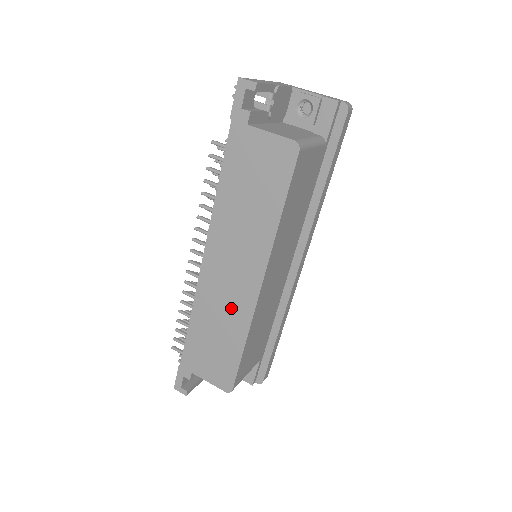
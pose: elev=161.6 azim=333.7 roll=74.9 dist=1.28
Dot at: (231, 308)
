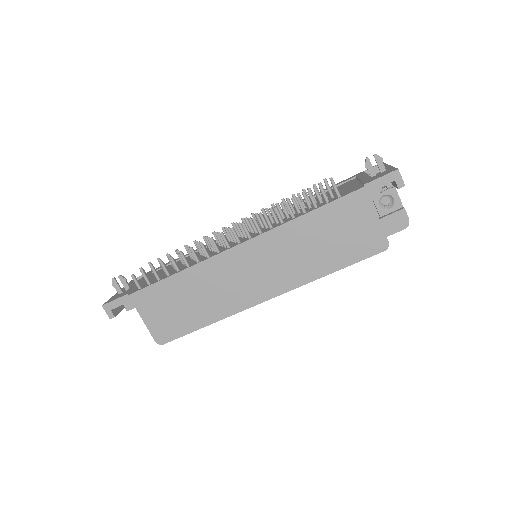
Dot at: (226, 294)
